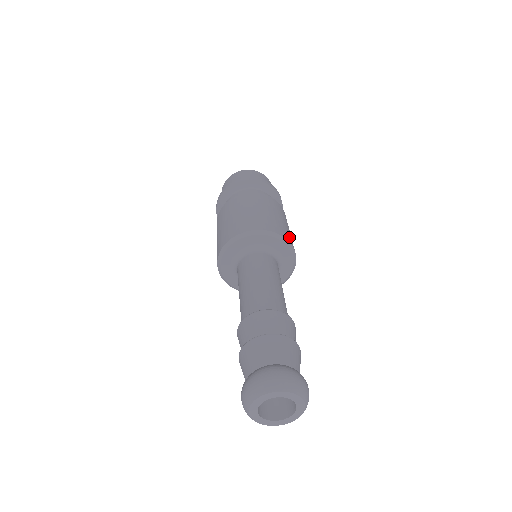
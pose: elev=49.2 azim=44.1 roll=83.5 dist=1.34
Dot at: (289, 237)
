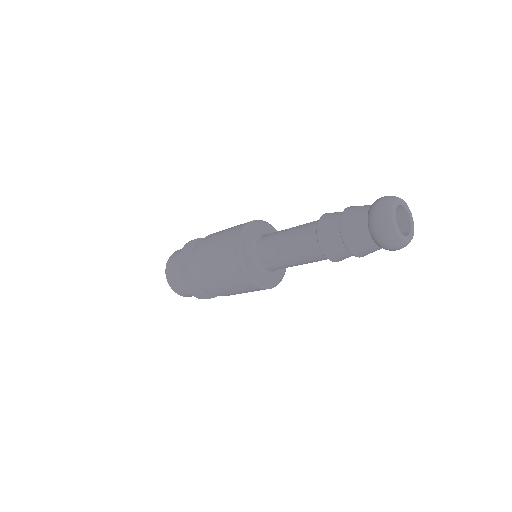
Dot at: occluded
